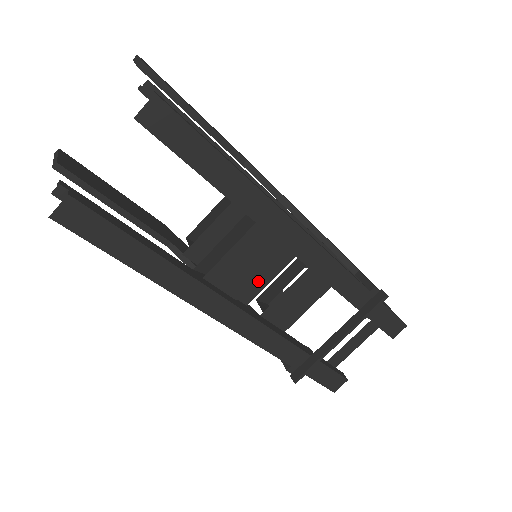
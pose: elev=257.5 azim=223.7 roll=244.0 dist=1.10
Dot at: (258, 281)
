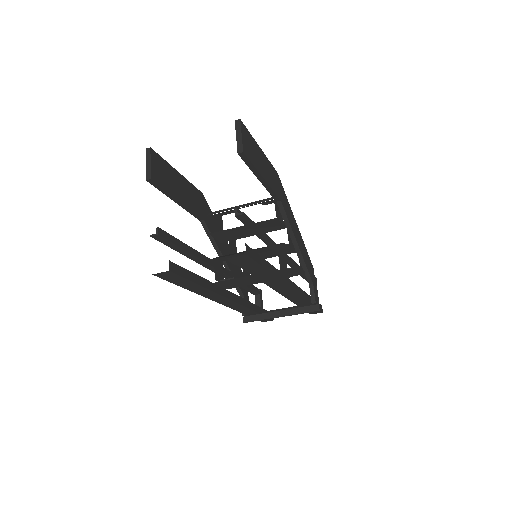
Dot at: occluded
